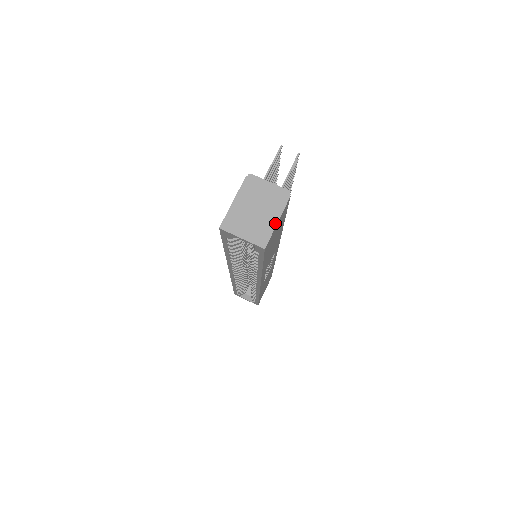
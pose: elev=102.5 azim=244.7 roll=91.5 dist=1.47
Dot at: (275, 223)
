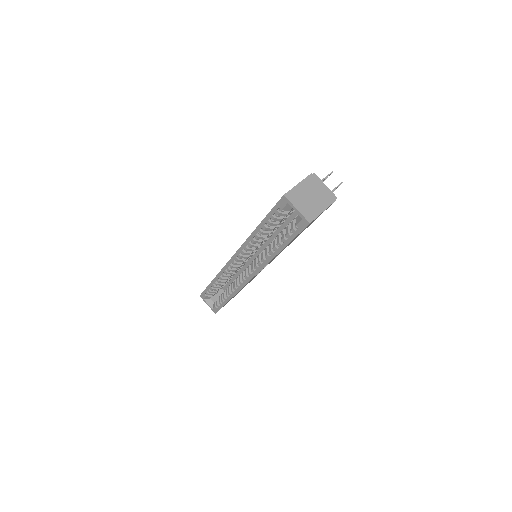
Dot at: (322, 211)
